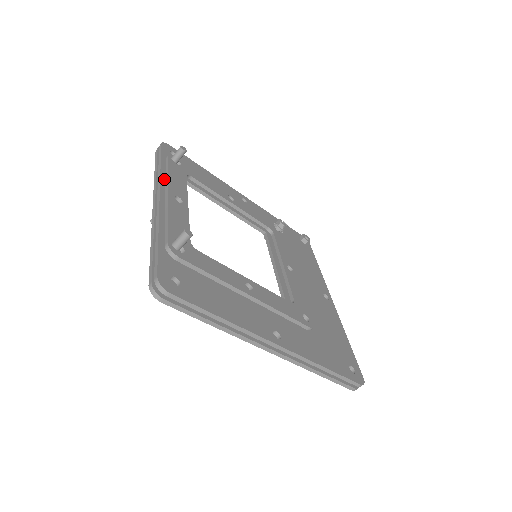
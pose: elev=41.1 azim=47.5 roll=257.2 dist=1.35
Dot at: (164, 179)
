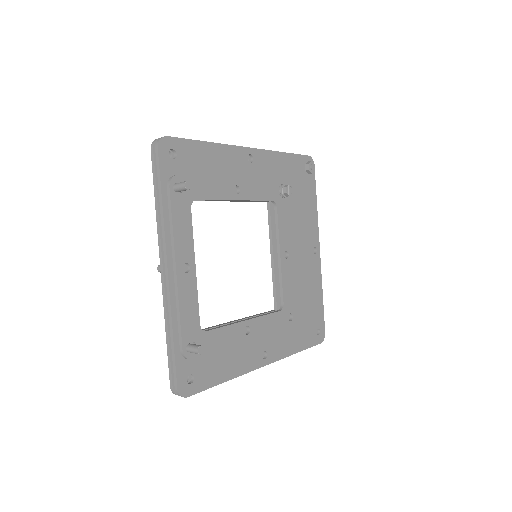
Dot at: (168, 230)
